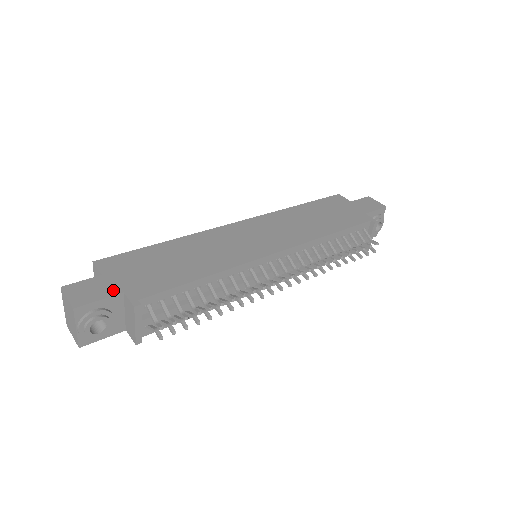
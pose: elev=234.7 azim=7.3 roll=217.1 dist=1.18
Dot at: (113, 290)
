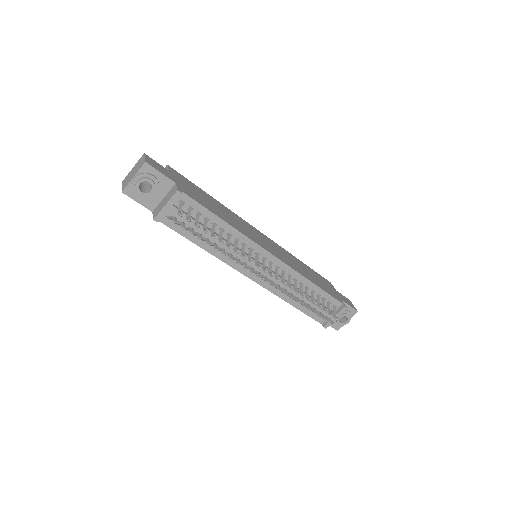
Dot at: (171, 178)
